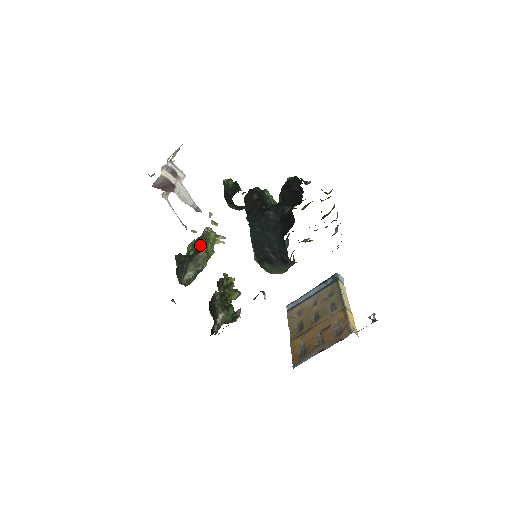
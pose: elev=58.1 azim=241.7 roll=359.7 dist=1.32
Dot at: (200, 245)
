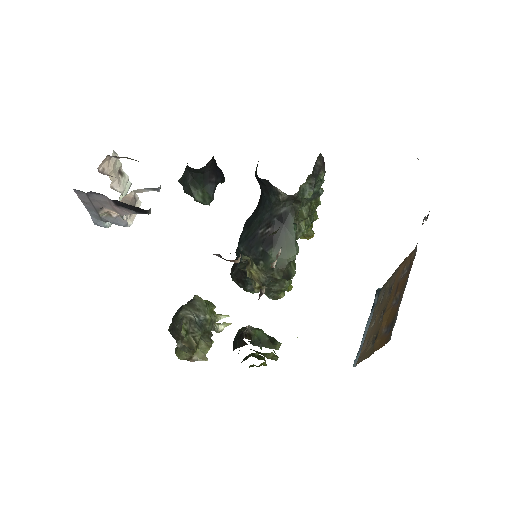
Dot at: occluded
